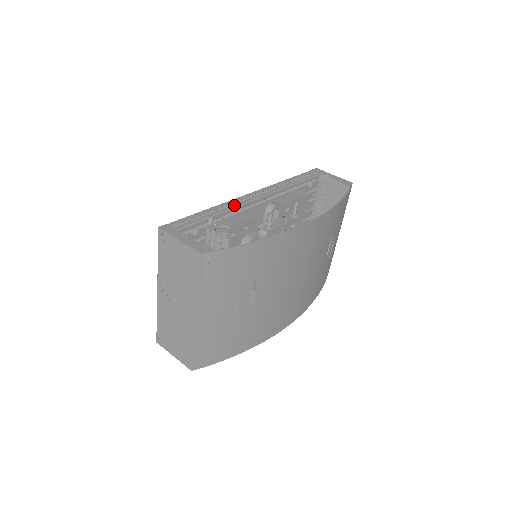
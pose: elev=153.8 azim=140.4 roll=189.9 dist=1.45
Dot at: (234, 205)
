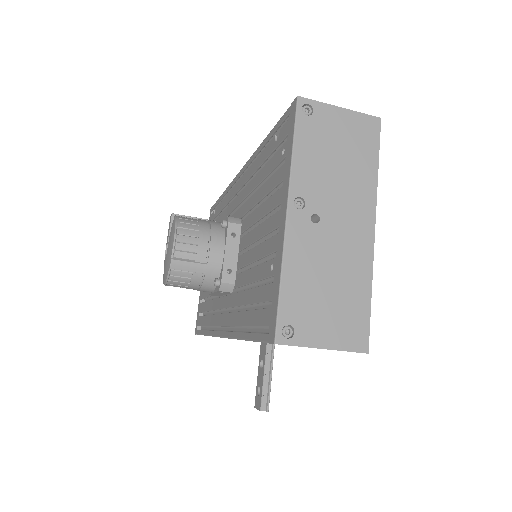
Dot at: occluded
